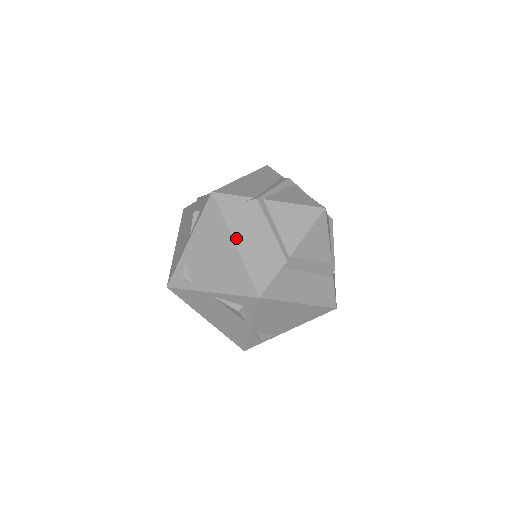
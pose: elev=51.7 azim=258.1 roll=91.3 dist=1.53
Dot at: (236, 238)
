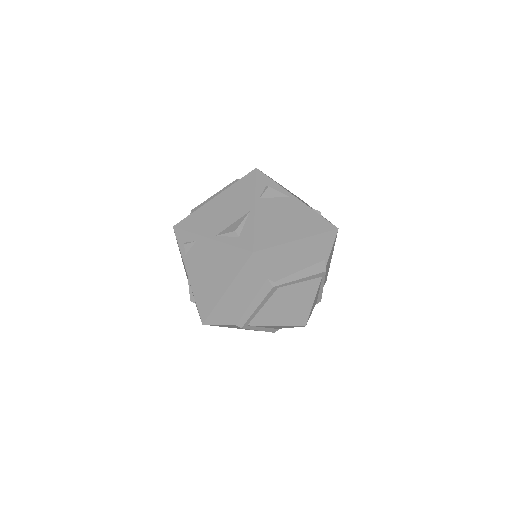
Dot at: (231, 289)
